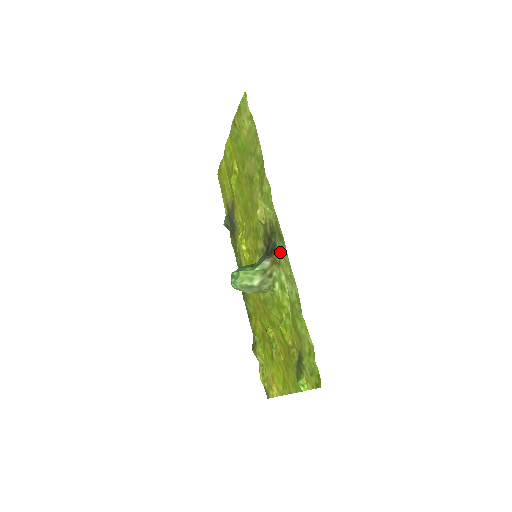
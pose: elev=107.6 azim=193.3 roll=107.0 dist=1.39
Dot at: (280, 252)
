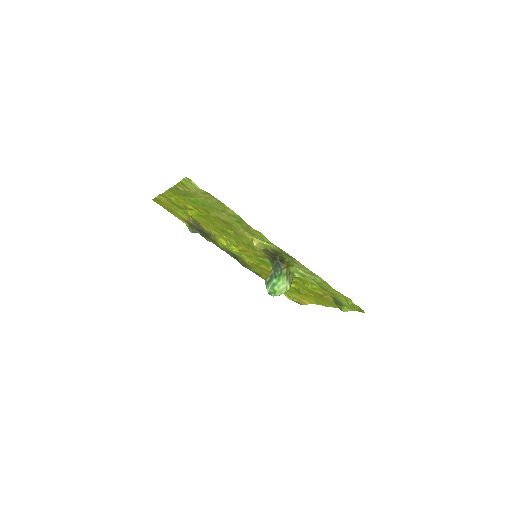
Dot at: (292, 262)
